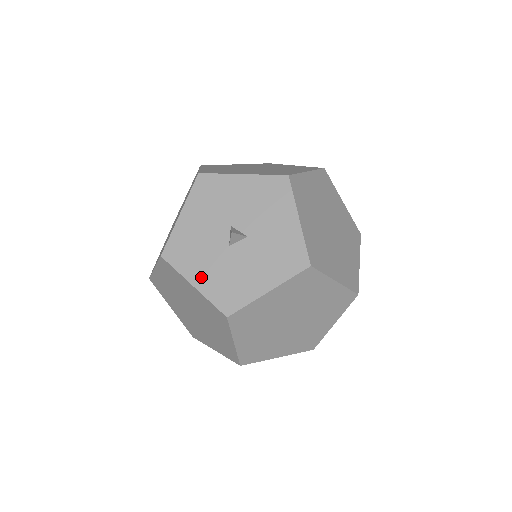
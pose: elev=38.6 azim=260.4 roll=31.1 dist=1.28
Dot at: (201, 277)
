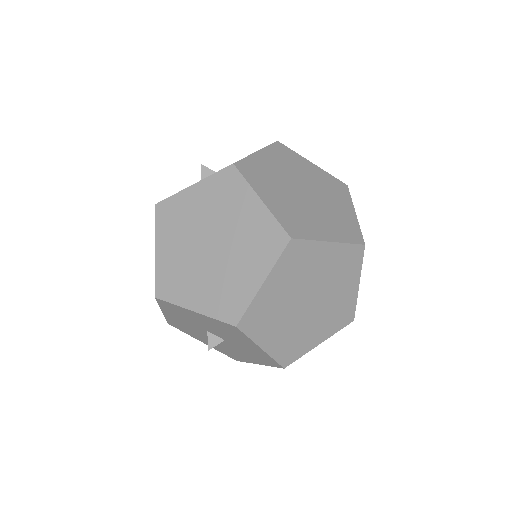
Dot at: (205, 342)
